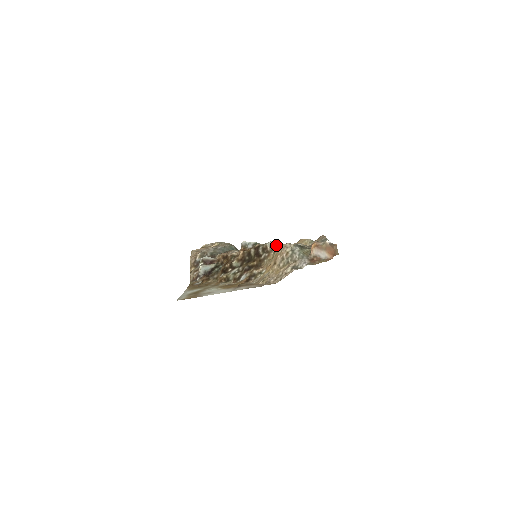
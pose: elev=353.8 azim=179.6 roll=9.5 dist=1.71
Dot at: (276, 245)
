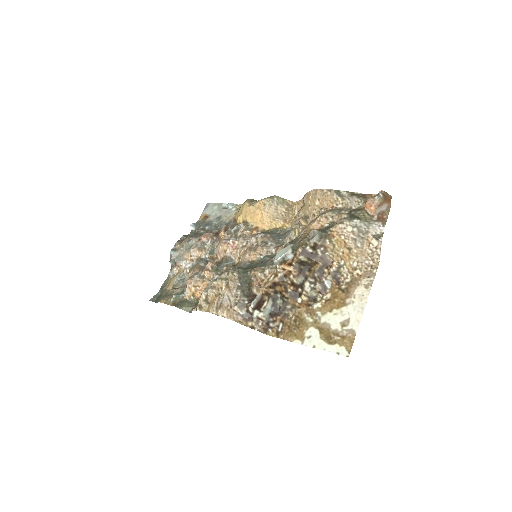
Dot at: (323, 235)
